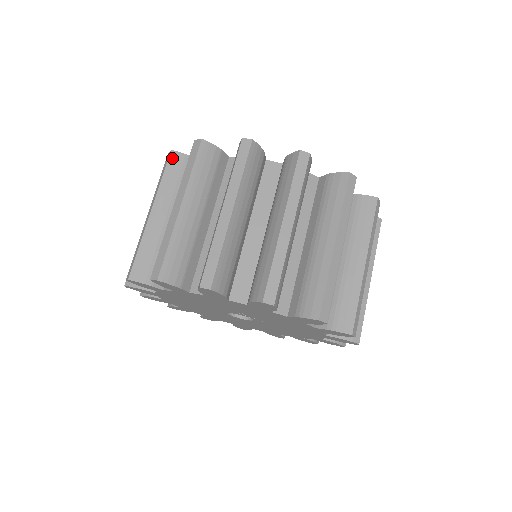
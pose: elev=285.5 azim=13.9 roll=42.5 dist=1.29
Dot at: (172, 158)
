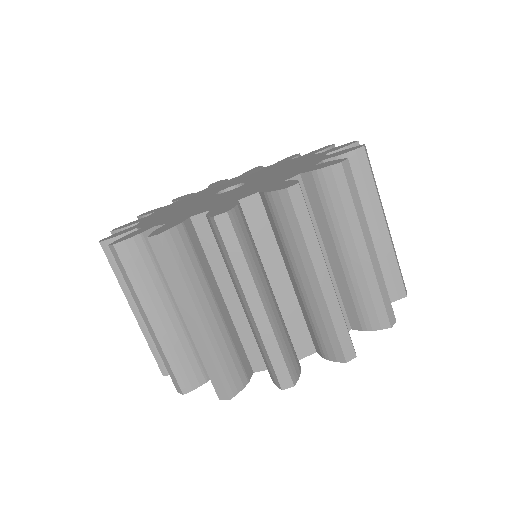
Dot at: (167, 244)
